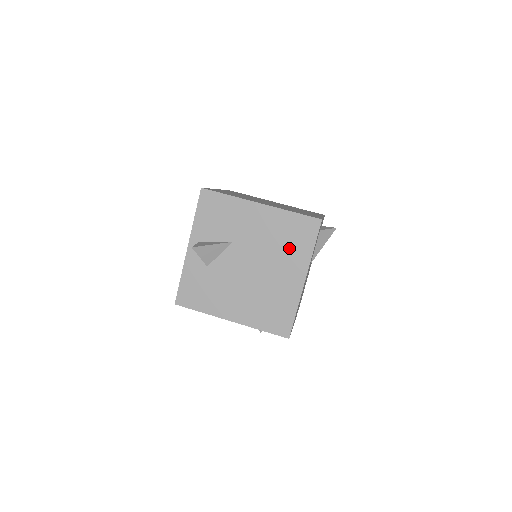
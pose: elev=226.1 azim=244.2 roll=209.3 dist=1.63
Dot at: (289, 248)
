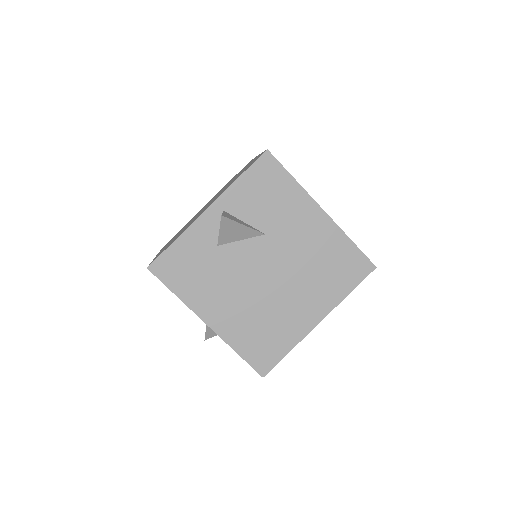
Dot at: (324, 278)
